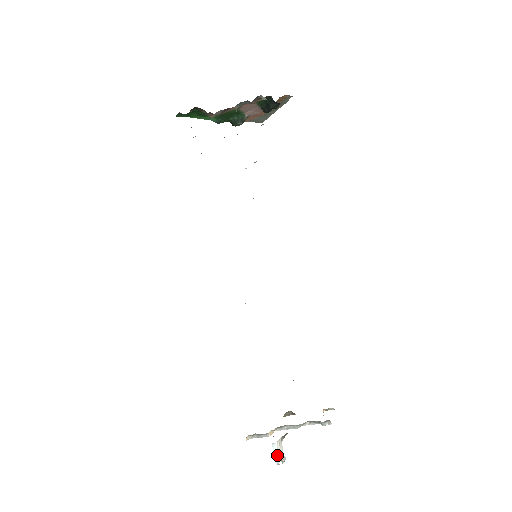
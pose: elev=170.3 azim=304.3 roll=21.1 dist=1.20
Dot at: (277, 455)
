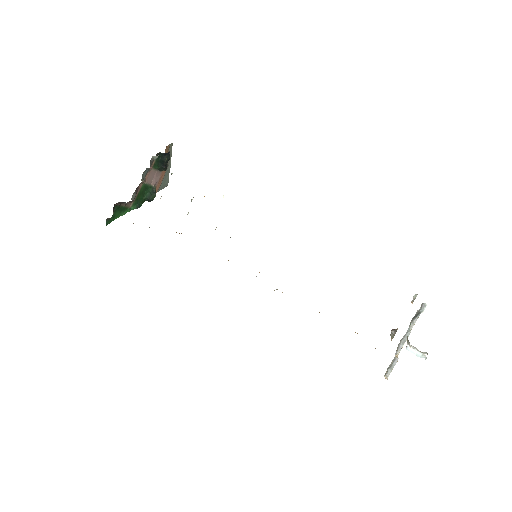
Dot at: (418, 353)
